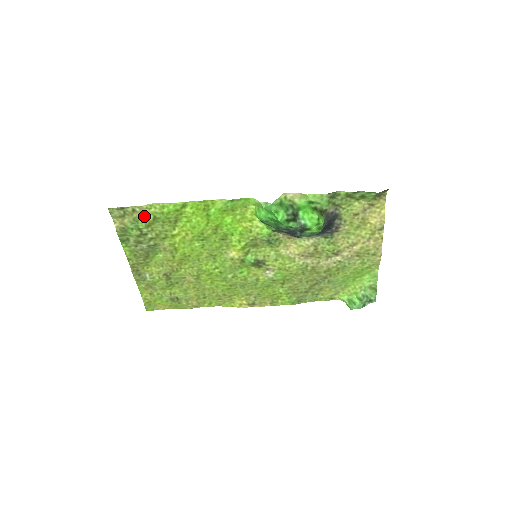
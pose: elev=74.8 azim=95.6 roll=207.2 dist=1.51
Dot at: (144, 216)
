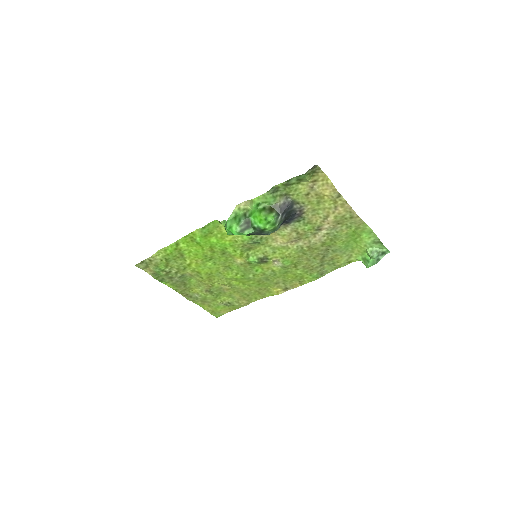
Dot at: (159, 261)
